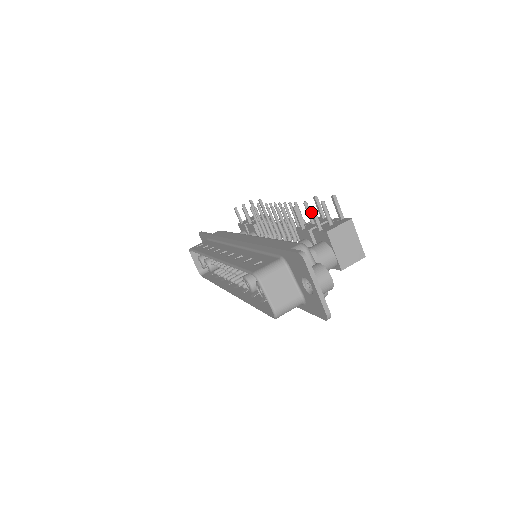
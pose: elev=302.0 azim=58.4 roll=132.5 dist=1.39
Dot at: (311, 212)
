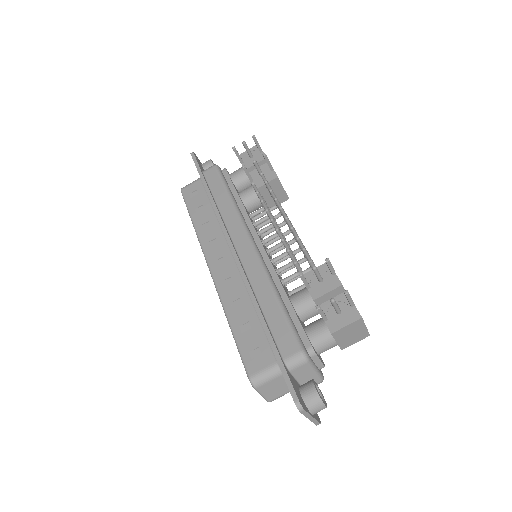
Dot at: occluded
